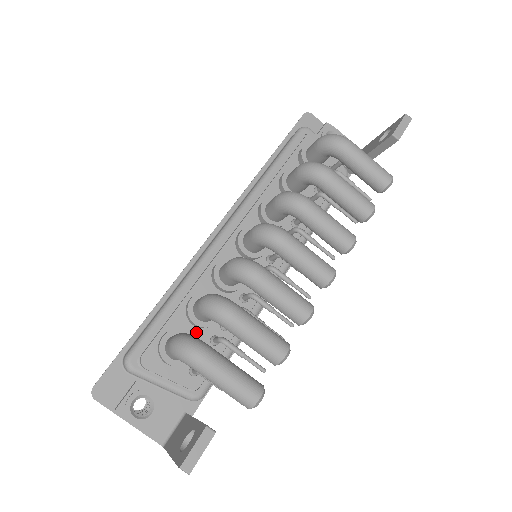
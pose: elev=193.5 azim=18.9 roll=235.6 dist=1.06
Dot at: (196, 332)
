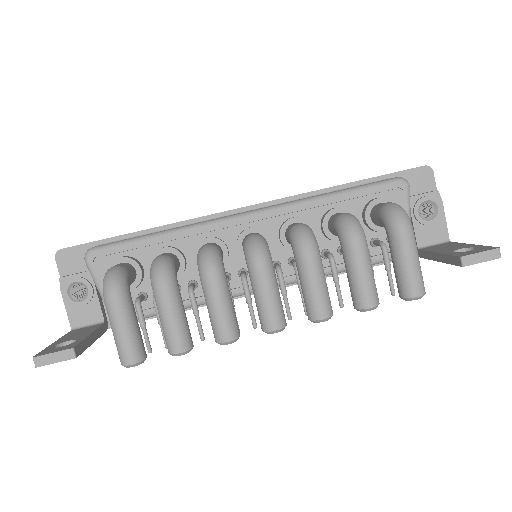
Dot at: occluded
